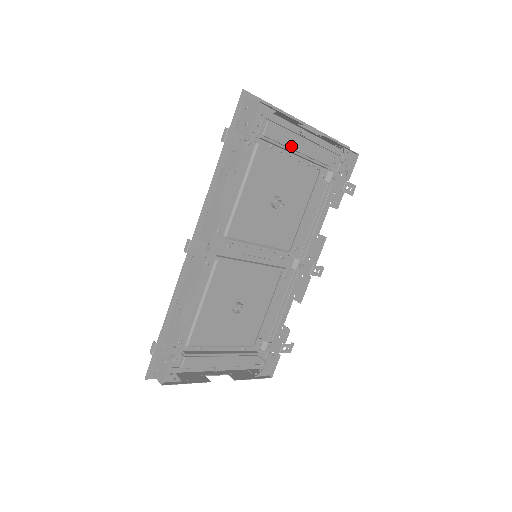
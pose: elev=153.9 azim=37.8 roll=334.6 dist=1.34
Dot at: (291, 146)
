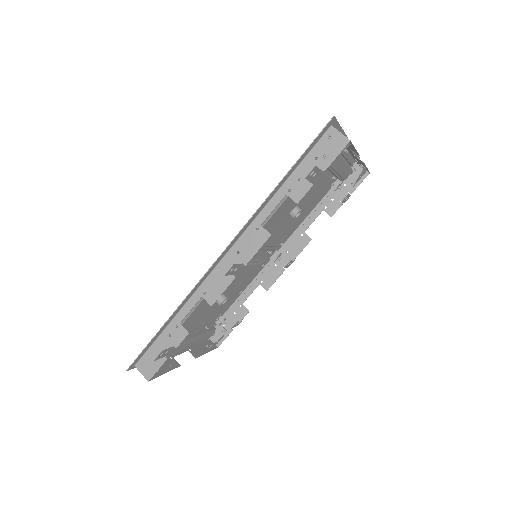
Dot at: (335, 168)
